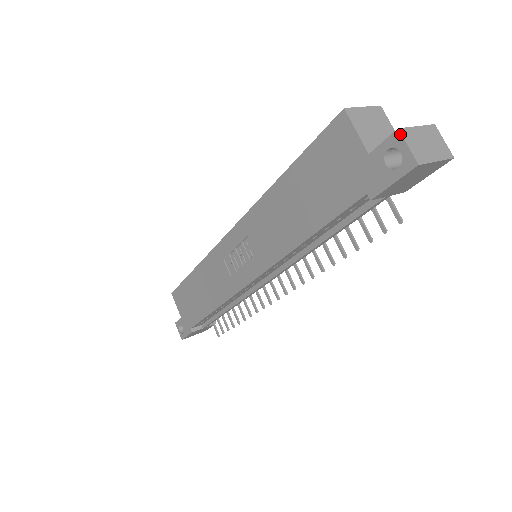
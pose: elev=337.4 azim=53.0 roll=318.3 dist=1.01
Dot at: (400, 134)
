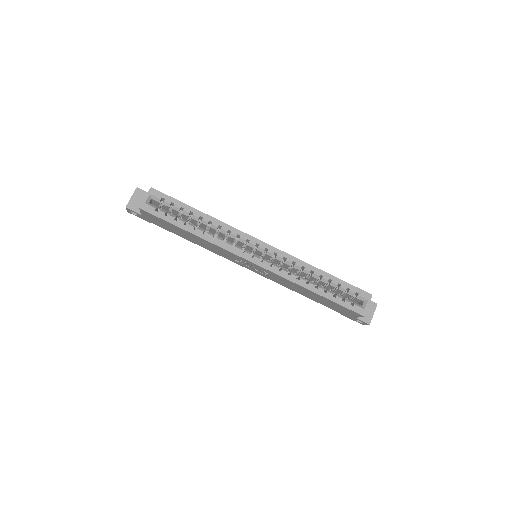
Dot at: occluded
